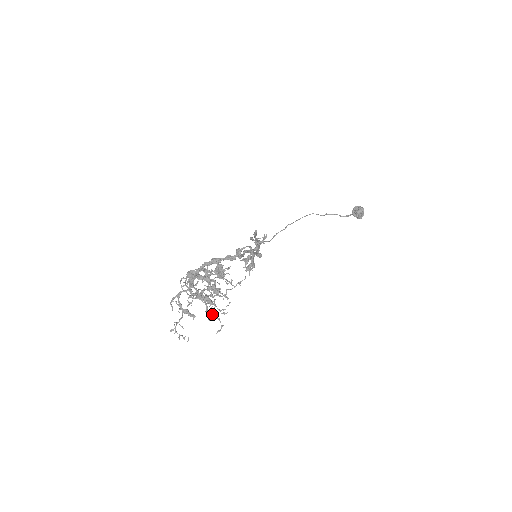
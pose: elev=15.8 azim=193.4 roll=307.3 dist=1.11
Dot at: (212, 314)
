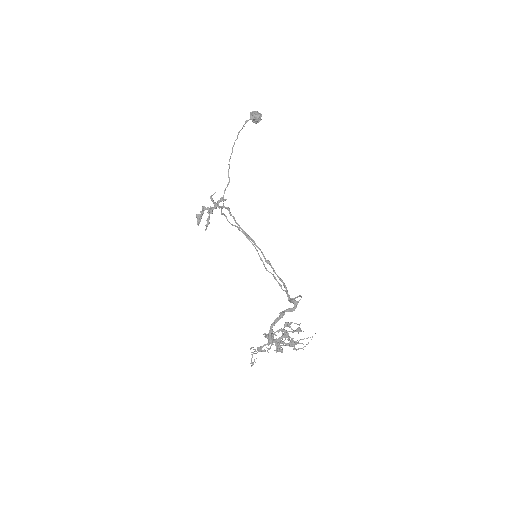
Dot at: occluded
